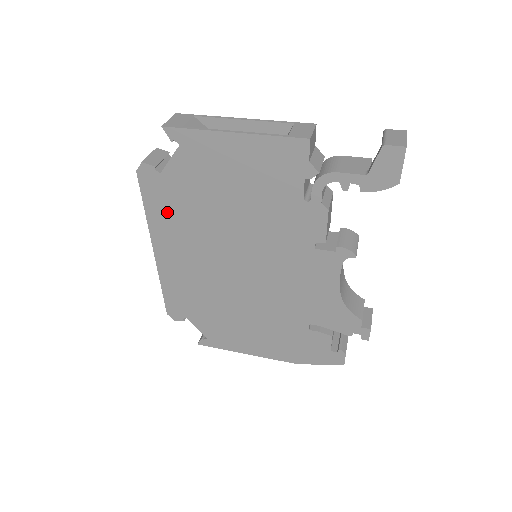
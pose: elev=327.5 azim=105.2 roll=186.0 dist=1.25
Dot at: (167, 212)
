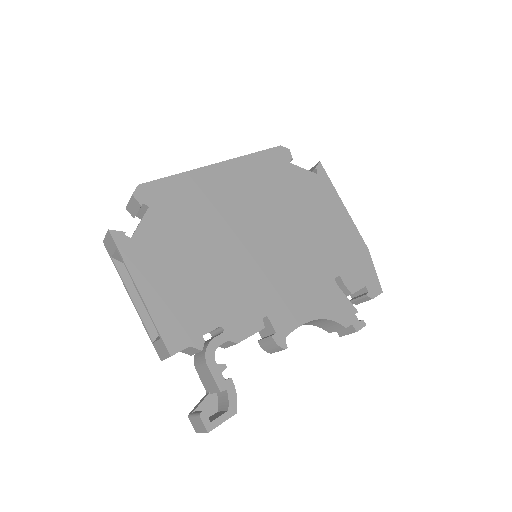
Dot at: occluded
